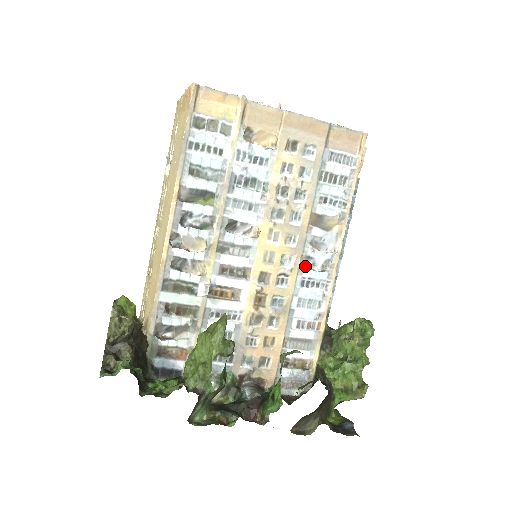
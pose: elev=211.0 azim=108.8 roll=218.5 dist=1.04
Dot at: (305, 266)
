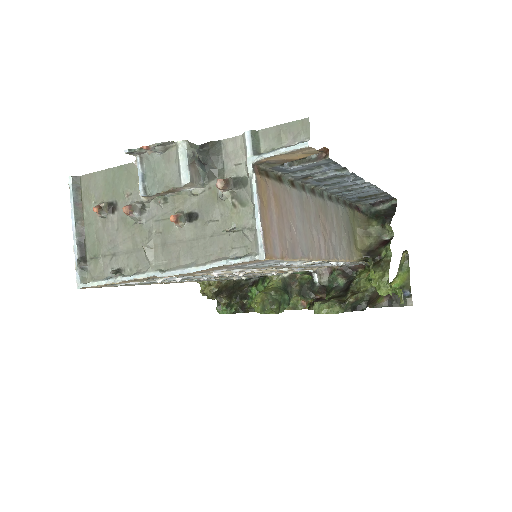
Dot at: occluded
